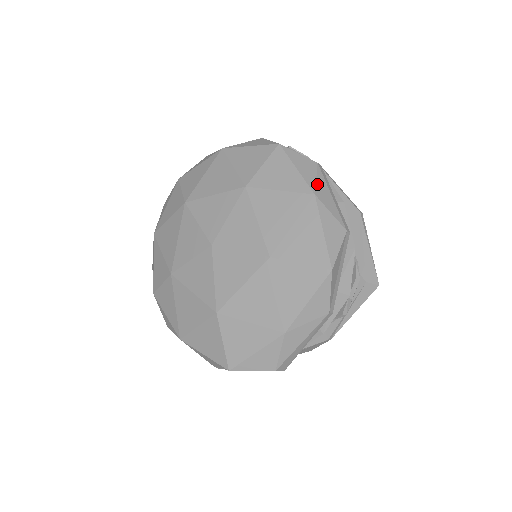
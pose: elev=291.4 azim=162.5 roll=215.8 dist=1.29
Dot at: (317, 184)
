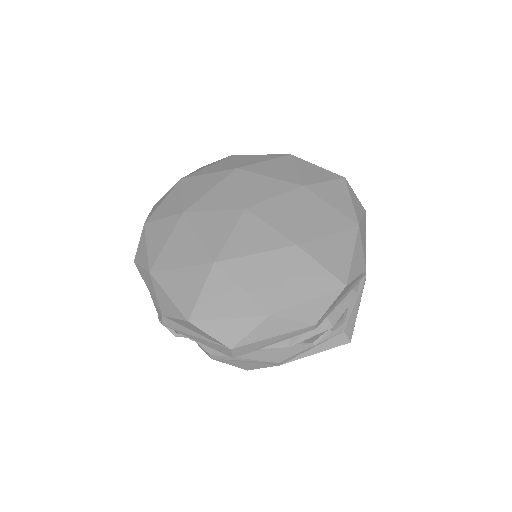
Dot at: (362, 221)
